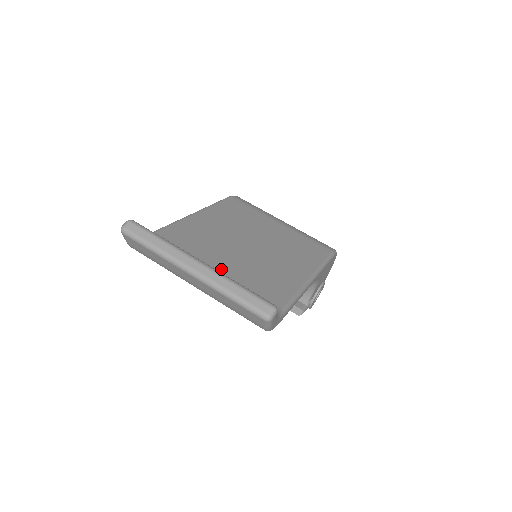
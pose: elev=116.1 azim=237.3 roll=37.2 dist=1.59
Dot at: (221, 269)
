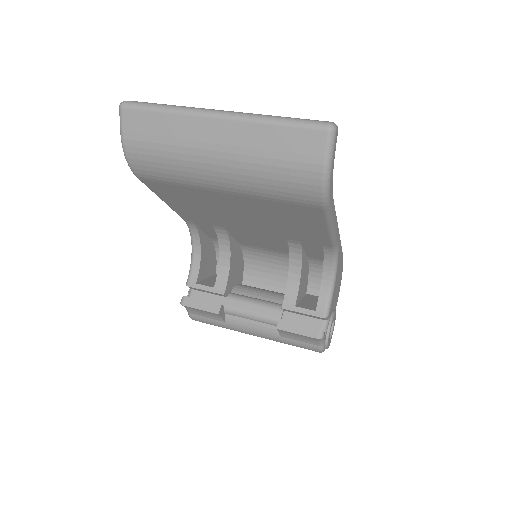
Dot at: occluded
